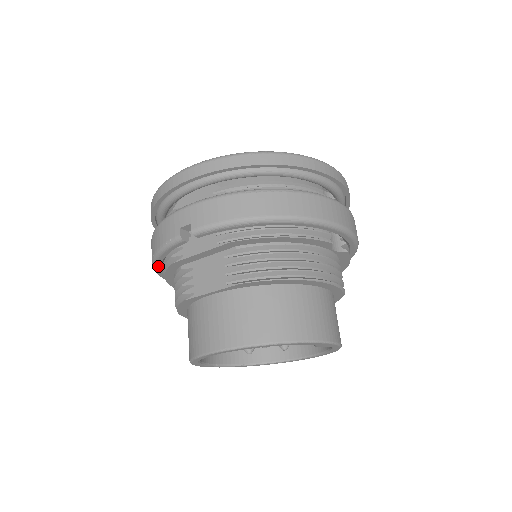
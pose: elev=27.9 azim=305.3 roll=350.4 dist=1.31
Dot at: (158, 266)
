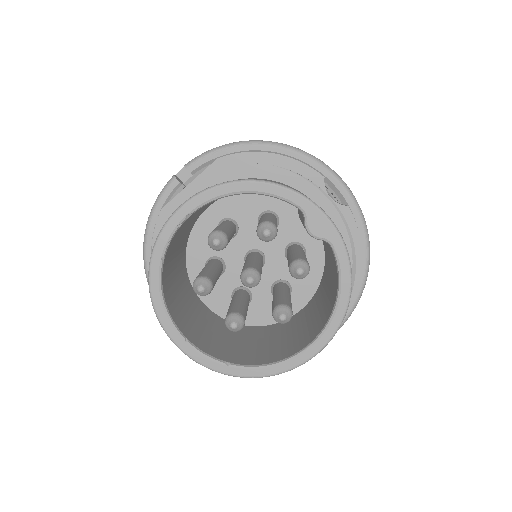
Dot at: (148, 247)
